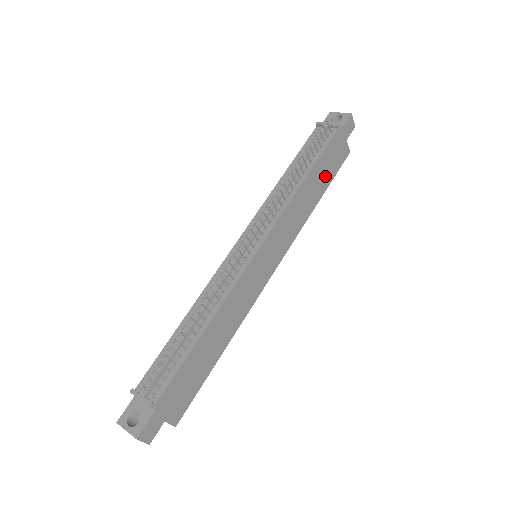
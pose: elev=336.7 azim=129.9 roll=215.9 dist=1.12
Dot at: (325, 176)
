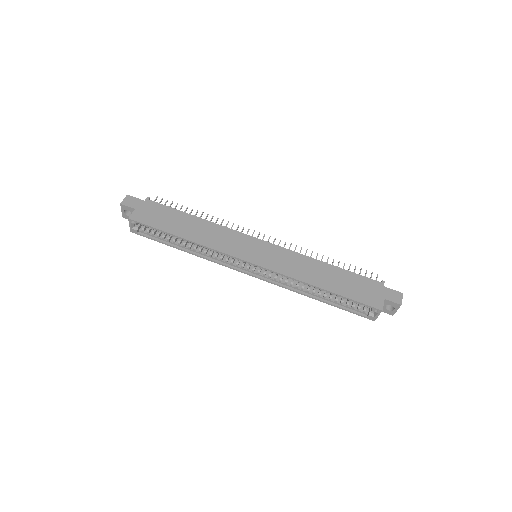
Dot at: (344, 287)
